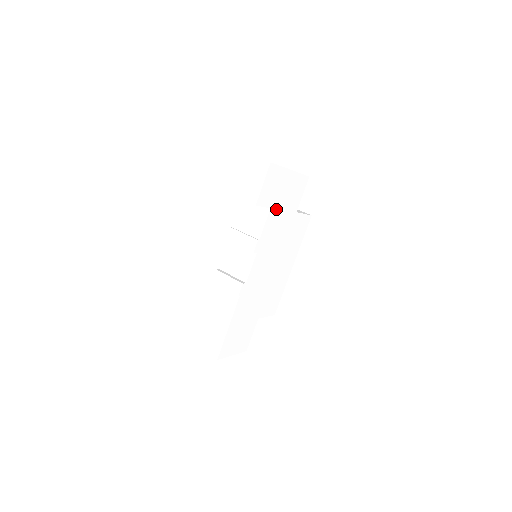
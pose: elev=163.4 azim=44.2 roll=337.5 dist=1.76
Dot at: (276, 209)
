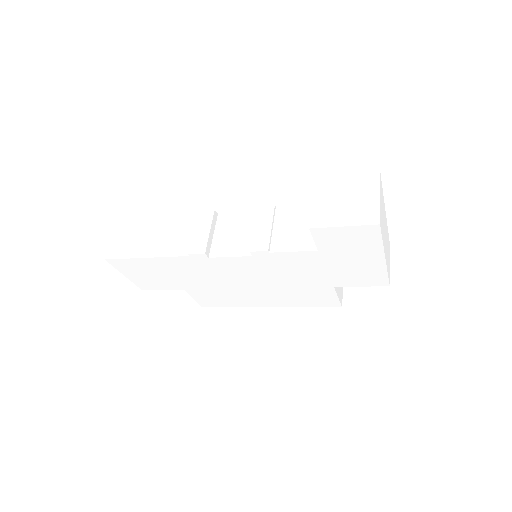
Dot at: (322, 259)
